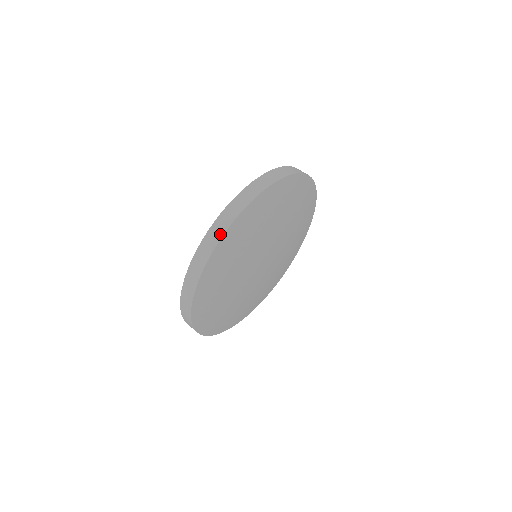
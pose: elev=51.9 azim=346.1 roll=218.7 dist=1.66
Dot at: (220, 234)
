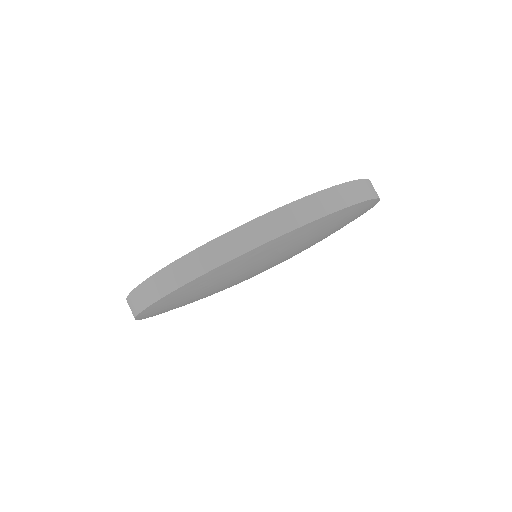
Dot at: (337, 206)
